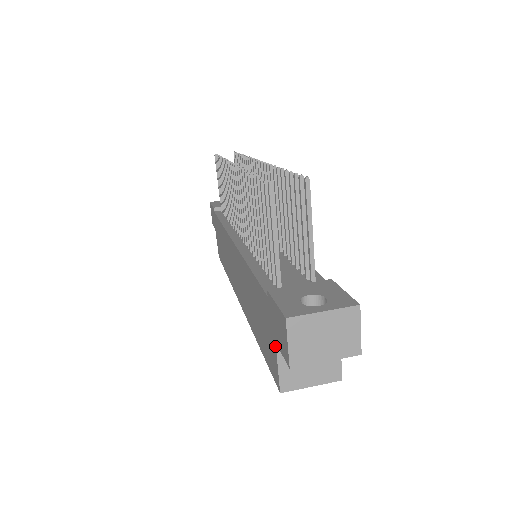
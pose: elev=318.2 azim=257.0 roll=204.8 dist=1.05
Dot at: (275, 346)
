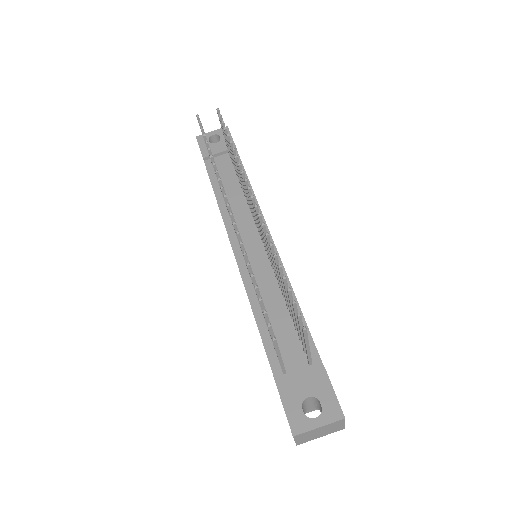
Dot at: occluded
